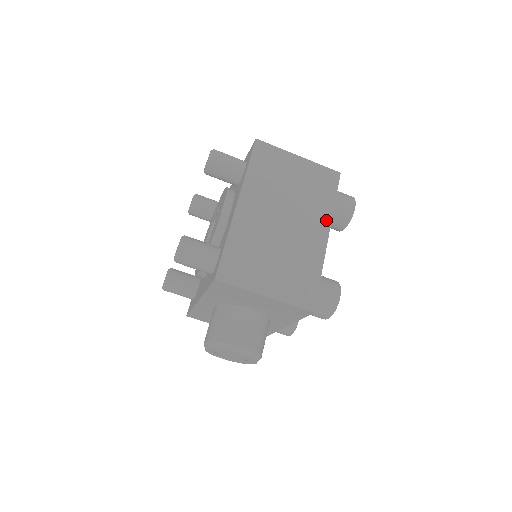
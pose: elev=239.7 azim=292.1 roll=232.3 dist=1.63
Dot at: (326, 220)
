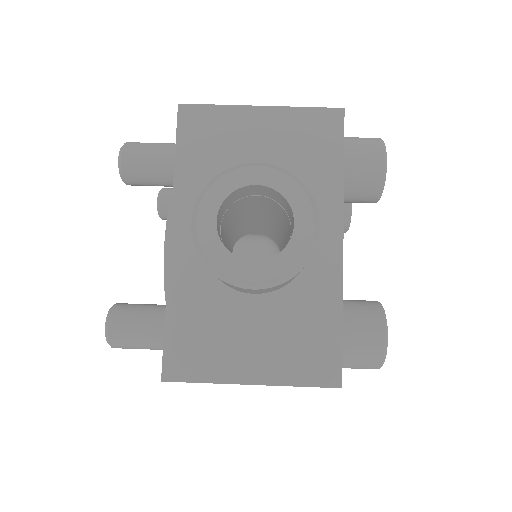
Dot at: occluded
